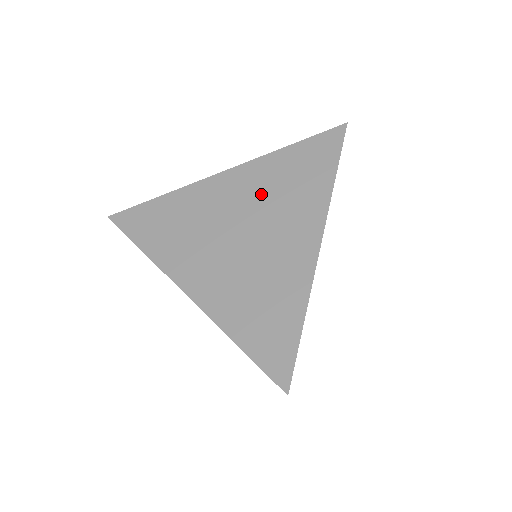
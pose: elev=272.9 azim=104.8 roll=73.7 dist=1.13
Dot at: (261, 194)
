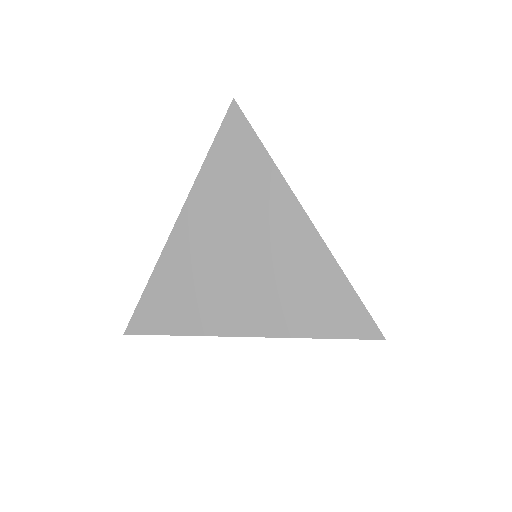
Dot at: (224, 215)
